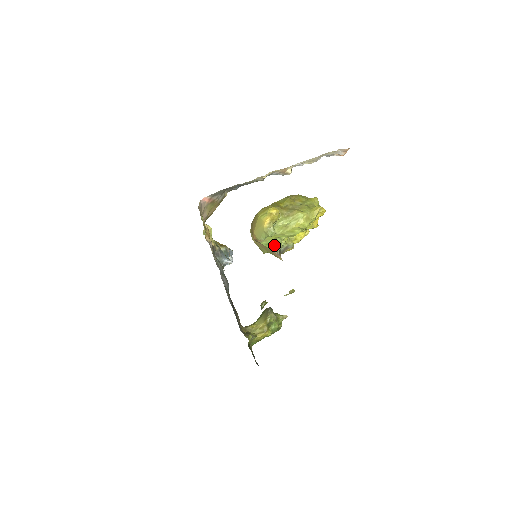
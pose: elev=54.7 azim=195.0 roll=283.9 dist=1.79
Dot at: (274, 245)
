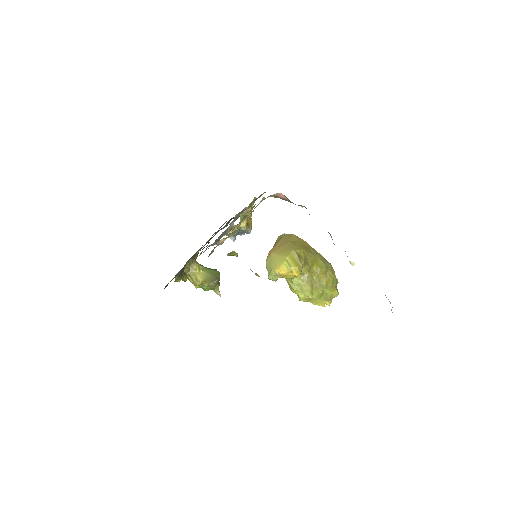
Dot at: occluded
